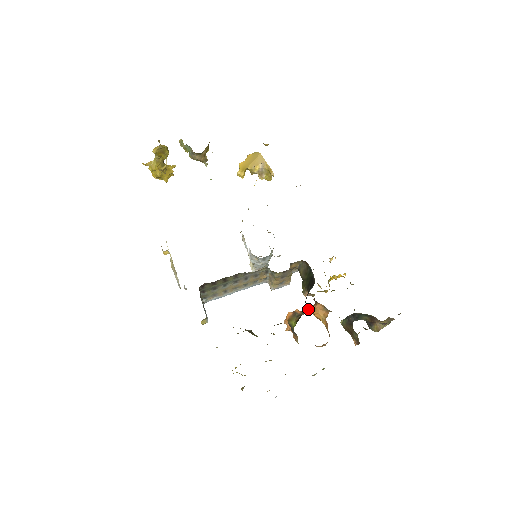
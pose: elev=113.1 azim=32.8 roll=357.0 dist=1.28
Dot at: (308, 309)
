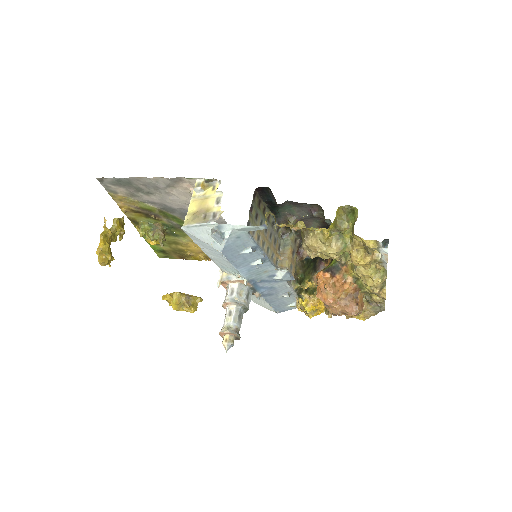
Dot at: occluded
